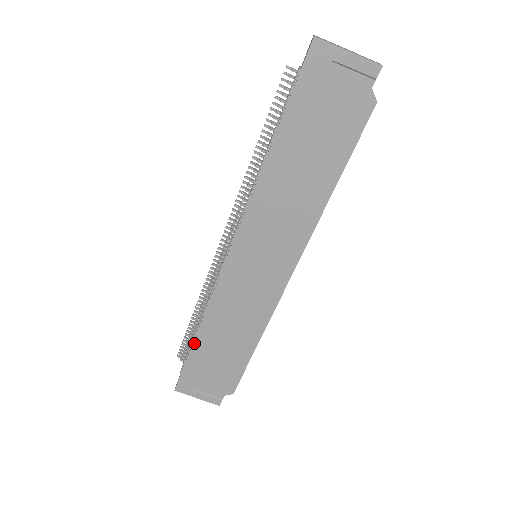
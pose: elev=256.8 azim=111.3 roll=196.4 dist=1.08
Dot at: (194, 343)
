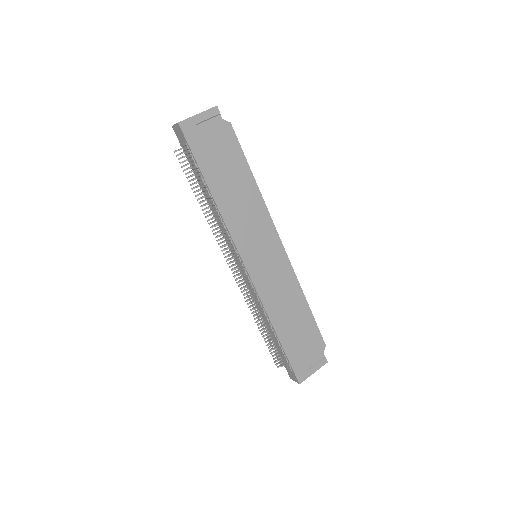
Dot at: (280, 340)
